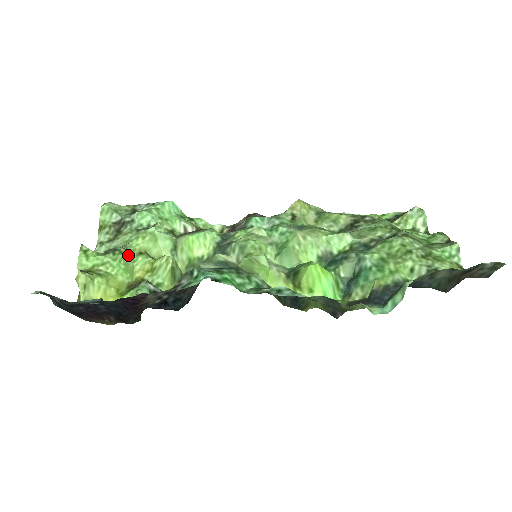
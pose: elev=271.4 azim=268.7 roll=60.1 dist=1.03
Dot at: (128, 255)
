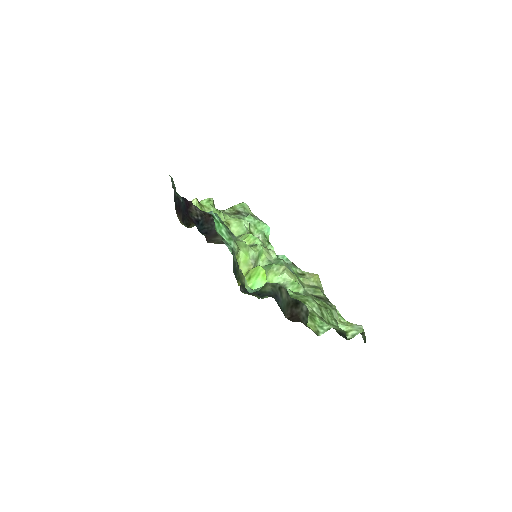
Dot at: (221, 217)
